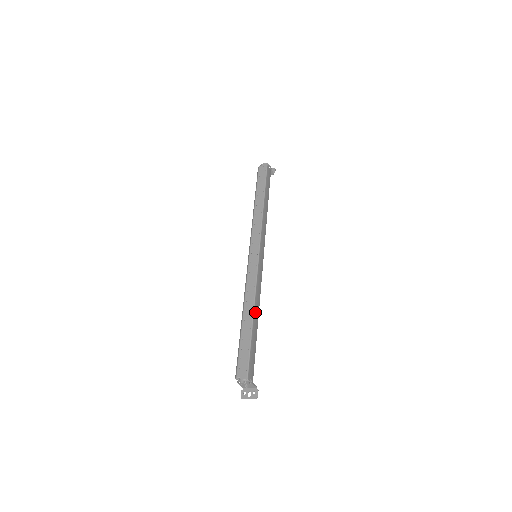
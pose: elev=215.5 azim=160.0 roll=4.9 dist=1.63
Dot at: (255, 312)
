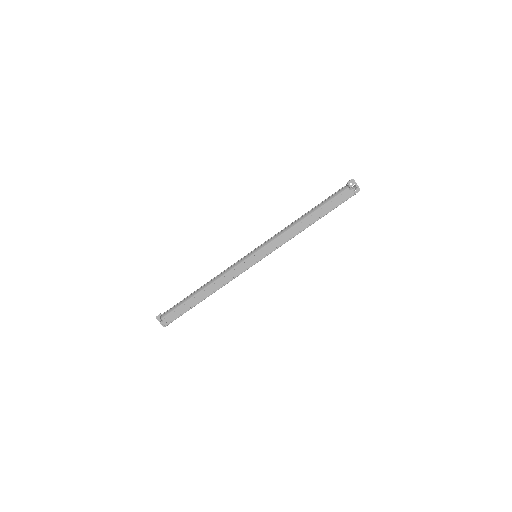
Dot at: (211, 294)
